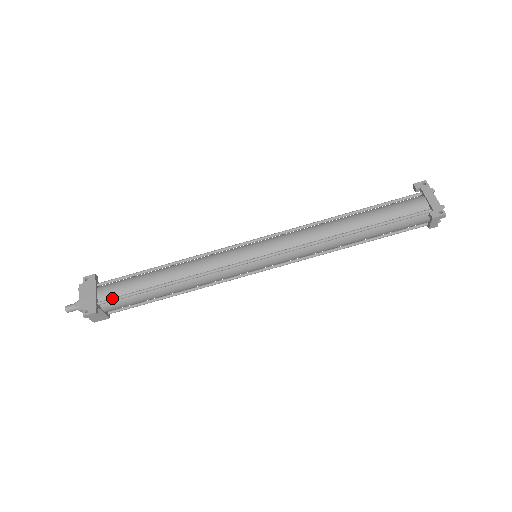
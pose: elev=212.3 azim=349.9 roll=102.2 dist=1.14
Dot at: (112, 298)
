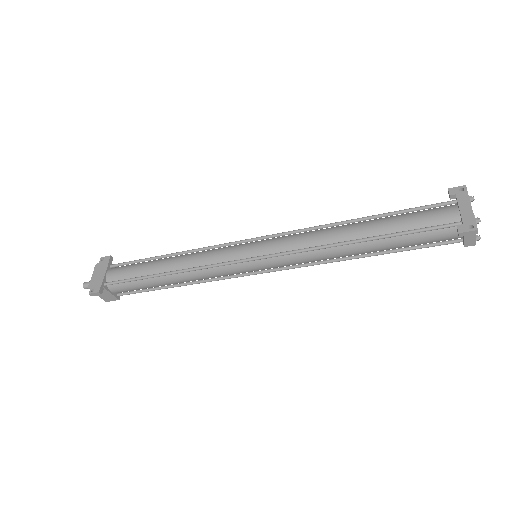
Dot at: (116, 281)
